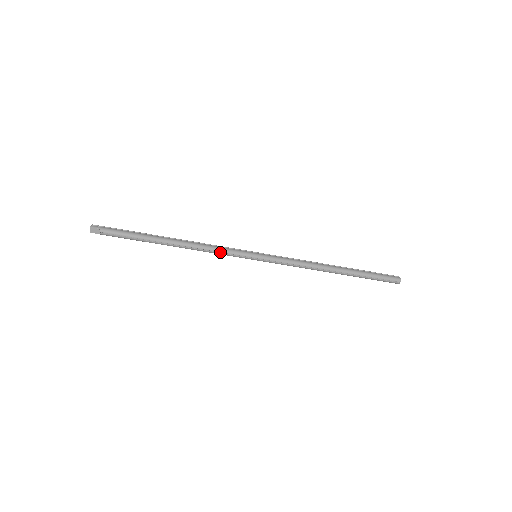
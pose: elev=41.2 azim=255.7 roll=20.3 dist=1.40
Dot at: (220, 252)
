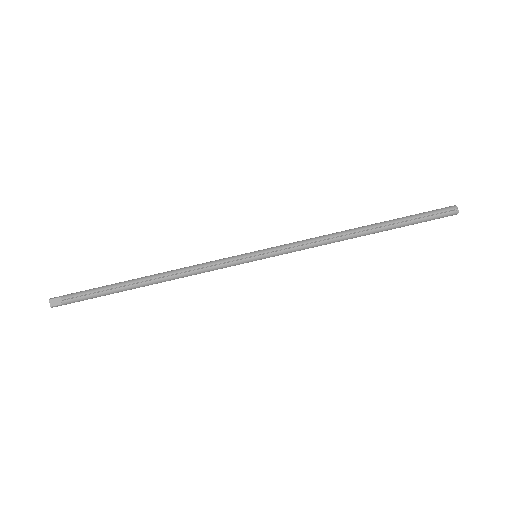
Dot at: (209, 267)
